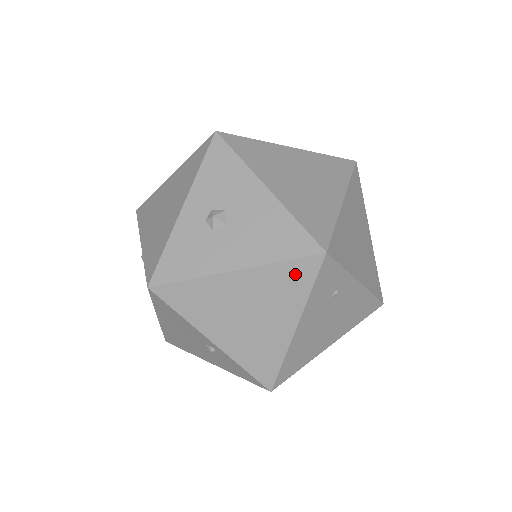
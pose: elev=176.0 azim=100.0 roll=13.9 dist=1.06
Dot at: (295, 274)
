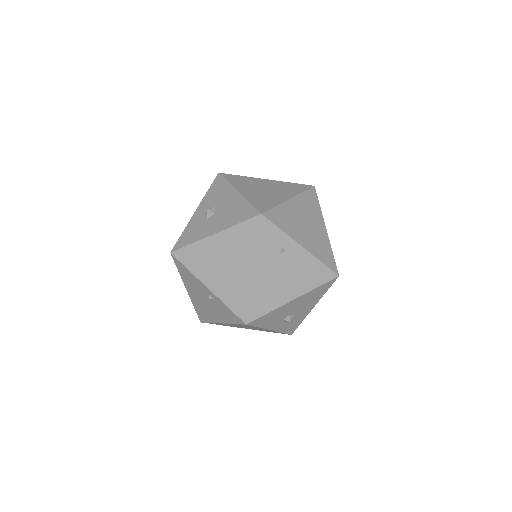
Dot at: (247, 231)
